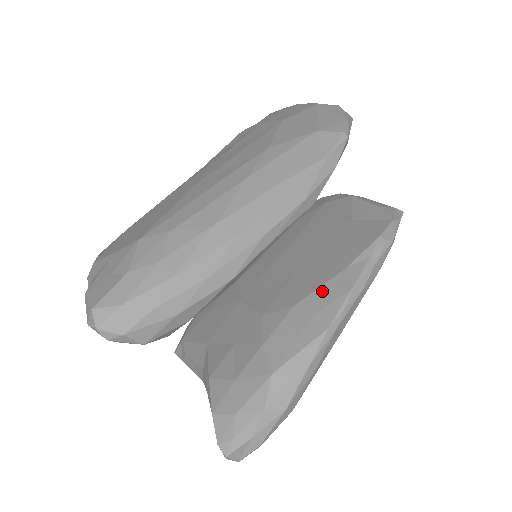
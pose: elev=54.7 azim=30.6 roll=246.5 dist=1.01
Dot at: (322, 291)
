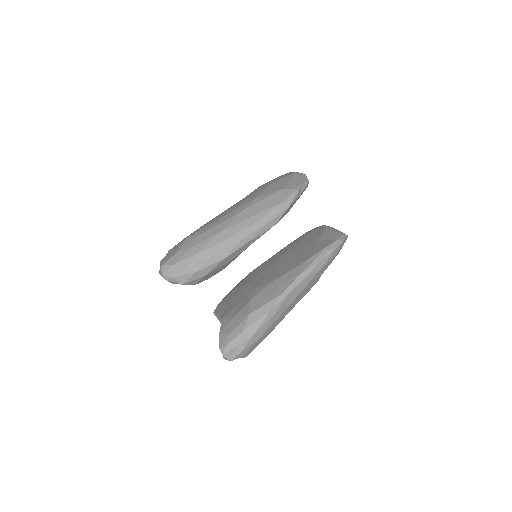
Dot at: (286, 275)
